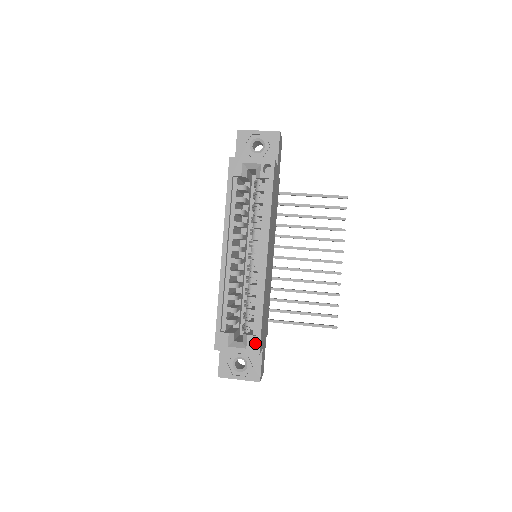
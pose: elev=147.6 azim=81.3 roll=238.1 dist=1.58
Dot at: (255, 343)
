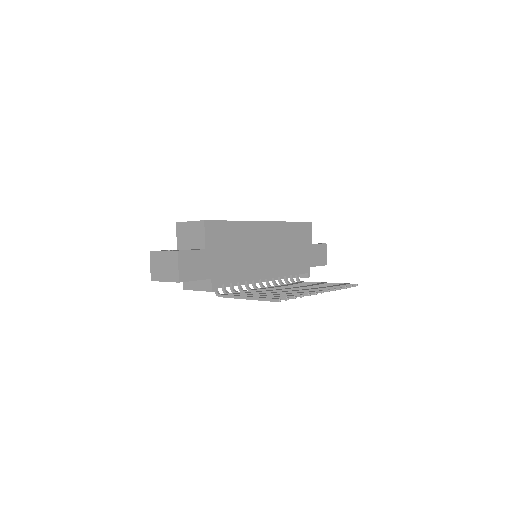
Dot at: occluded
